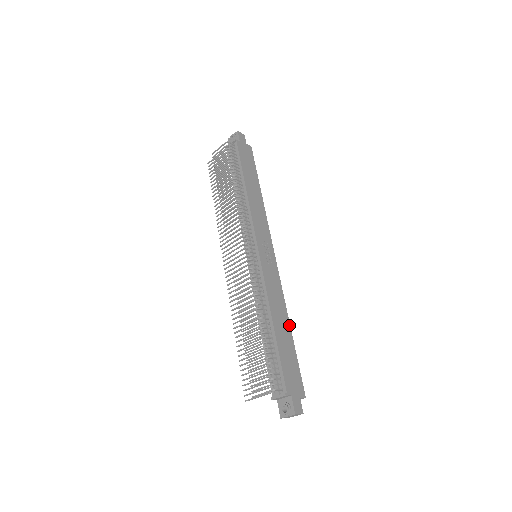
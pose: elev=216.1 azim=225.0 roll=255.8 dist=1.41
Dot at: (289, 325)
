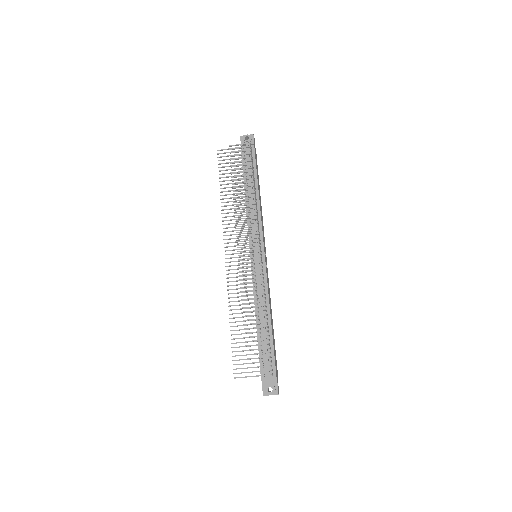
Dot at: (272, 321)
